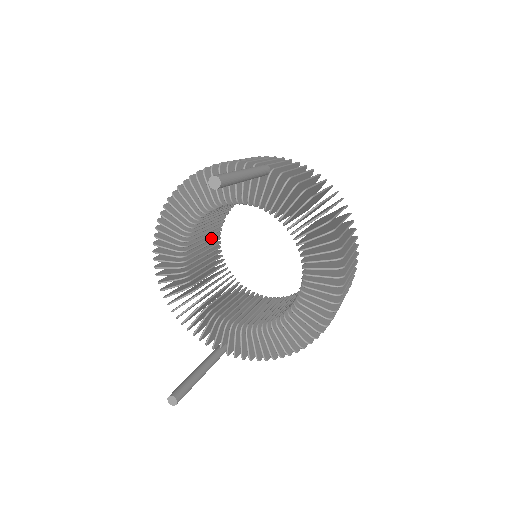
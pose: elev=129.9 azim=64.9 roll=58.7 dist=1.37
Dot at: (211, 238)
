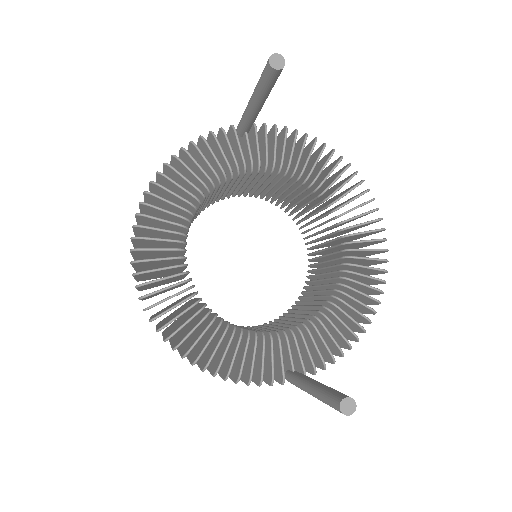
Dot at: occluded
